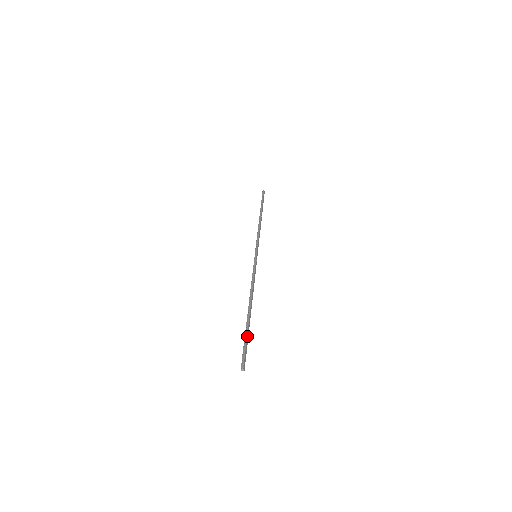
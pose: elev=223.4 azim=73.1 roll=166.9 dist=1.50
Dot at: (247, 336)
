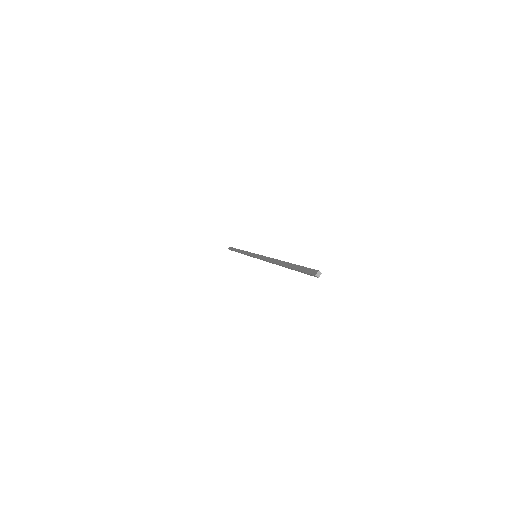
Dot at: occluded
